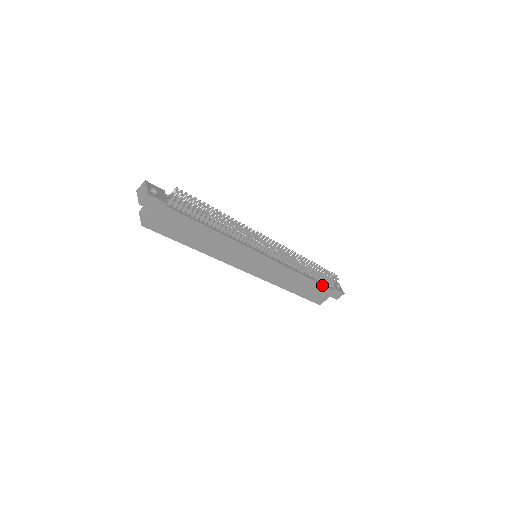
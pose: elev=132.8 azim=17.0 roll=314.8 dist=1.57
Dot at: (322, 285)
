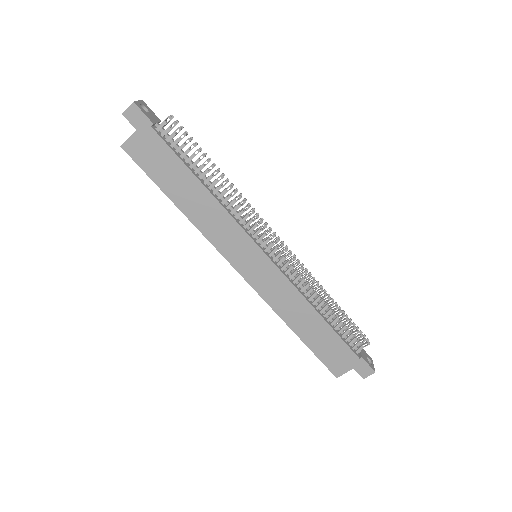
Dot at: (342, 340)
